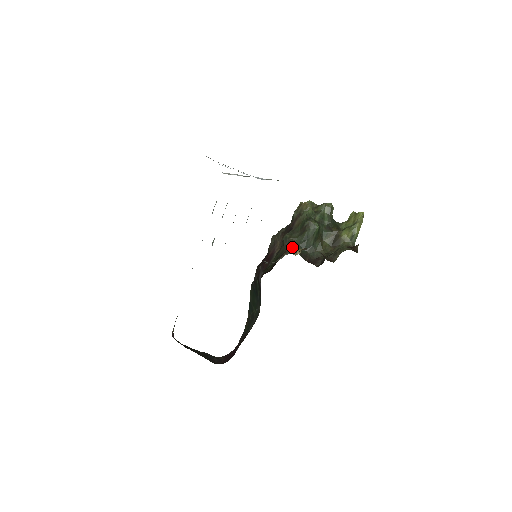
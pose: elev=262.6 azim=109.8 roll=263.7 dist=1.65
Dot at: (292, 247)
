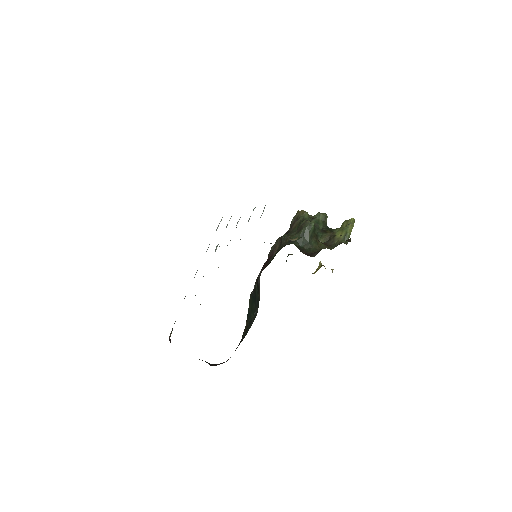
Dot at: (290, 242)
